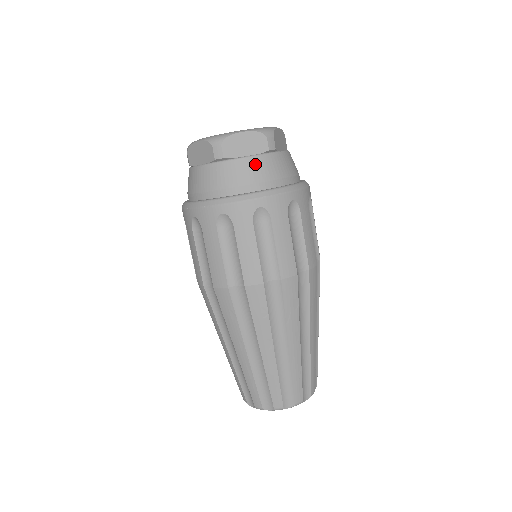
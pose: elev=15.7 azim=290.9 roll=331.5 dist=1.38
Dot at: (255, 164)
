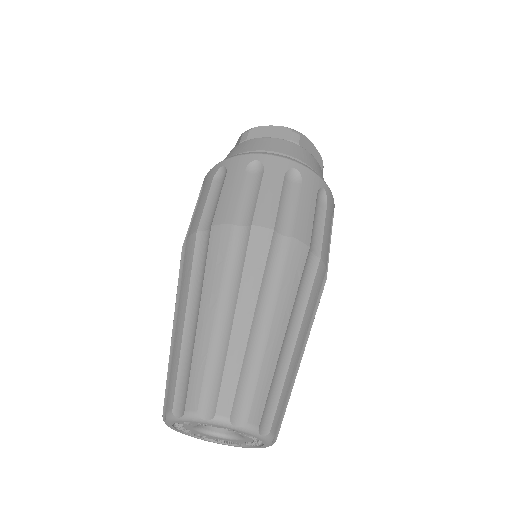
Dot at: (271, 141)
